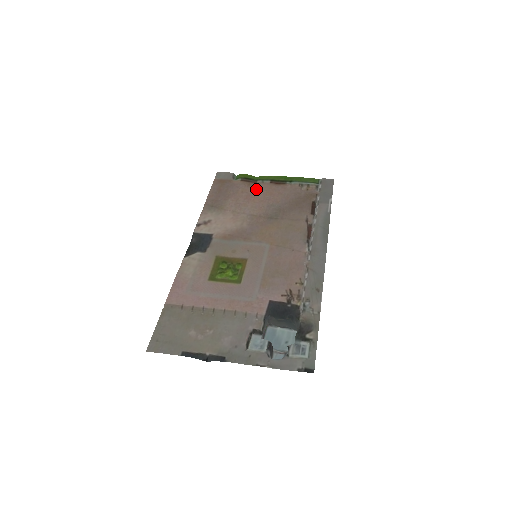
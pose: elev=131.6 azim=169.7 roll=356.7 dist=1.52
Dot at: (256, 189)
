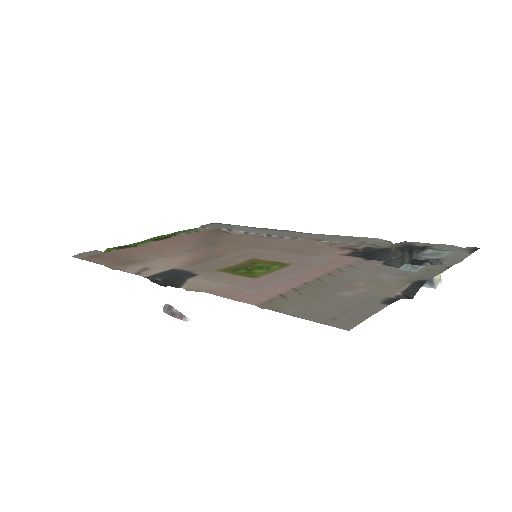
Dot at: (150, 245)
